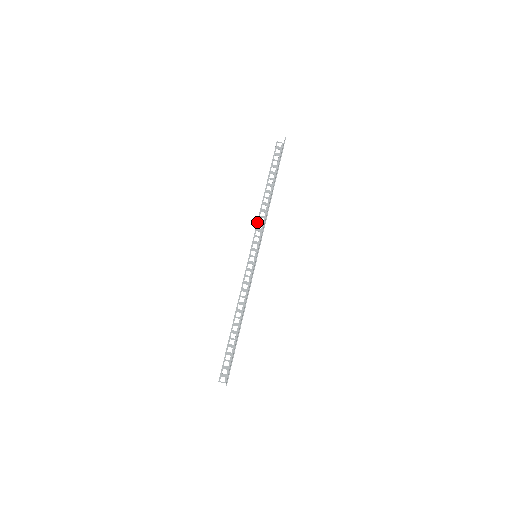
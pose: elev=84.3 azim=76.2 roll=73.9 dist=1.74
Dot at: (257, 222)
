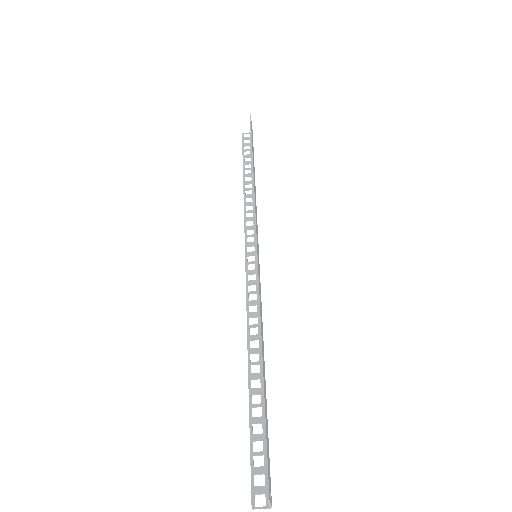
Dot at: (244, 219)
